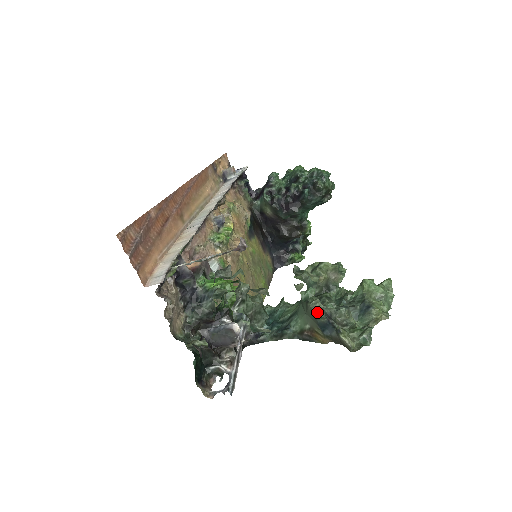
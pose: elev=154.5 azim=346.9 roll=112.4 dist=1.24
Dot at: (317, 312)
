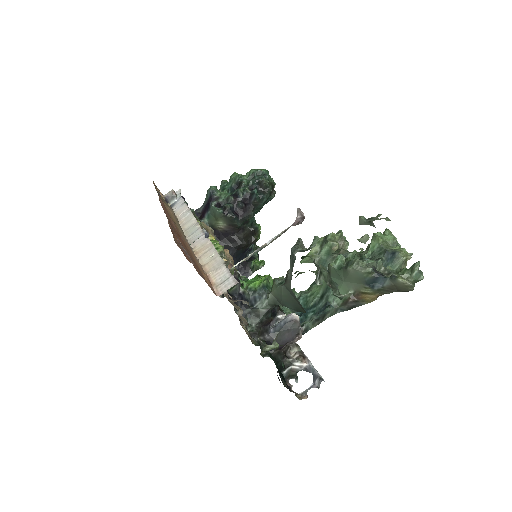
Dot at: (364, 270)
